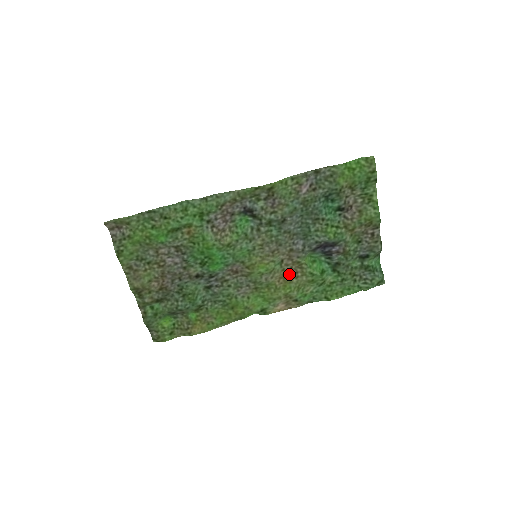
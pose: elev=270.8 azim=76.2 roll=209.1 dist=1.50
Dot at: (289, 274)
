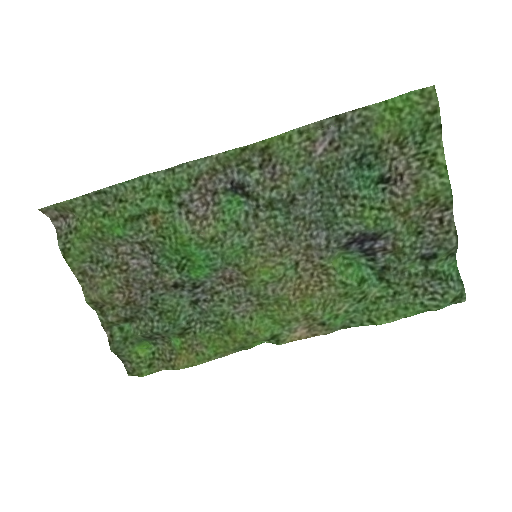
Dot at: (309, 284)
